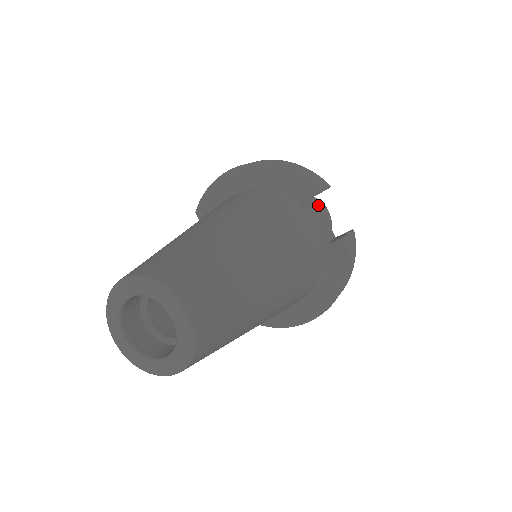
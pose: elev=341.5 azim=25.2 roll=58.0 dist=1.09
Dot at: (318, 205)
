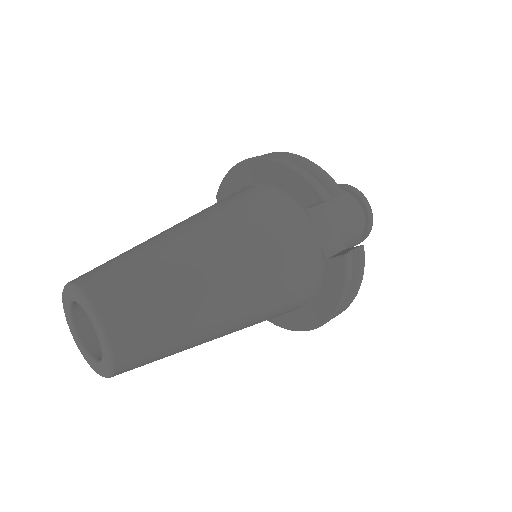
Dot at: (331, 211)
